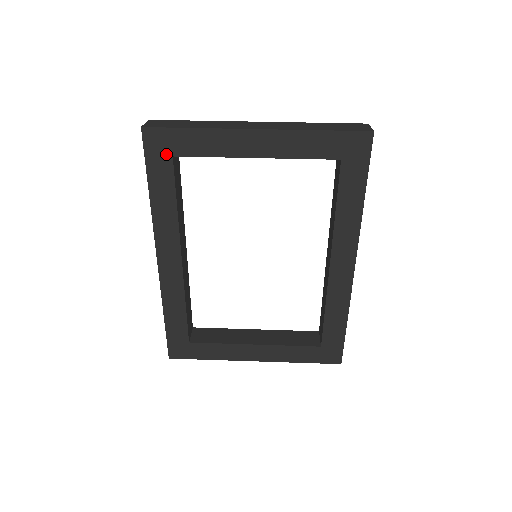
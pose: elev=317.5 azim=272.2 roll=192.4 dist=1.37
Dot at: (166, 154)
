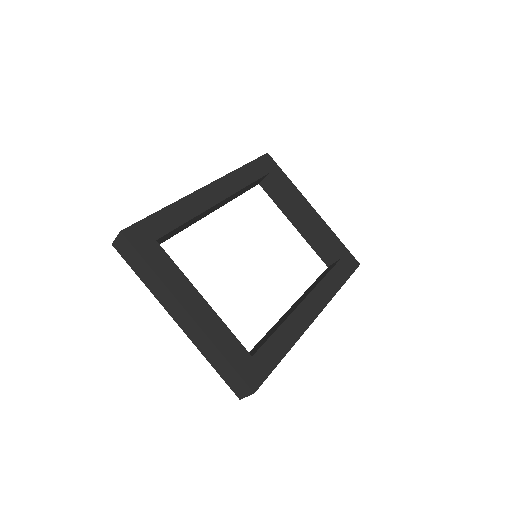
Dot at: occluded
